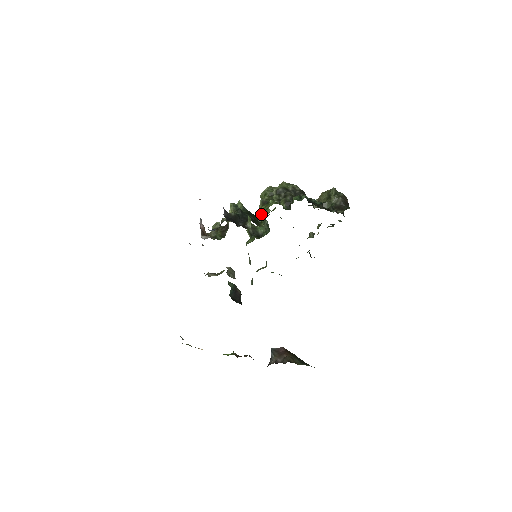
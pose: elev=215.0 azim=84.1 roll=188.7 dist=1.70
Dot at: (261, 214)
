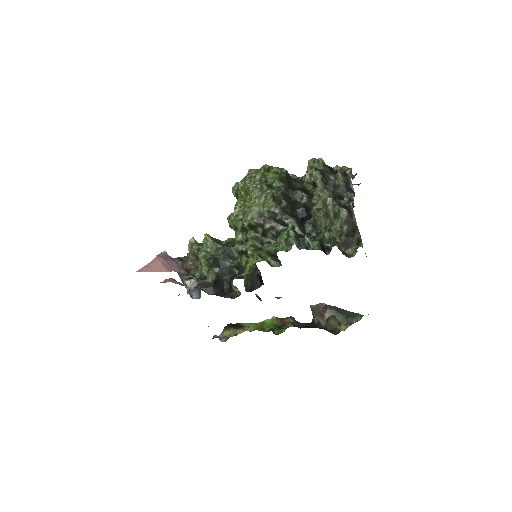
Dot at: occluded
